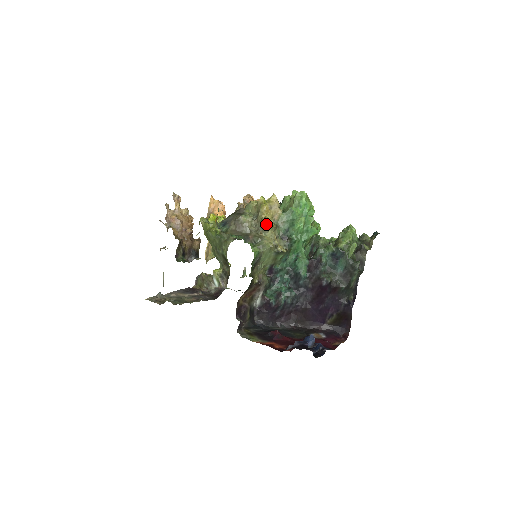
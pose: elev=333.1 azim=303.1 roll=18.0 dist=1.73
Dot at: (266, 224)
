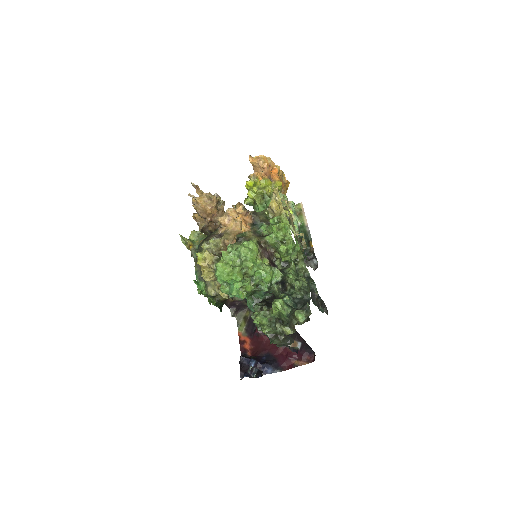
Dot at: (203, 278)
